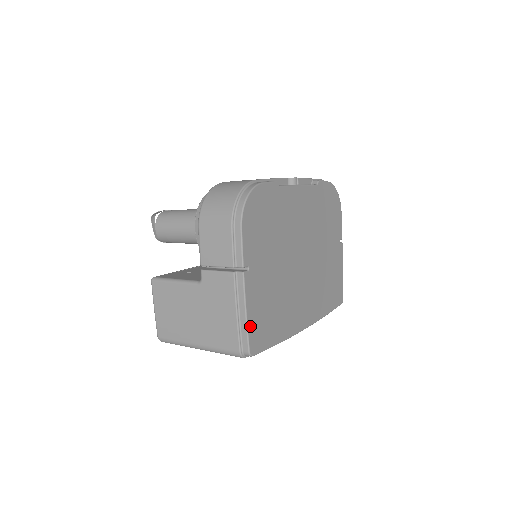
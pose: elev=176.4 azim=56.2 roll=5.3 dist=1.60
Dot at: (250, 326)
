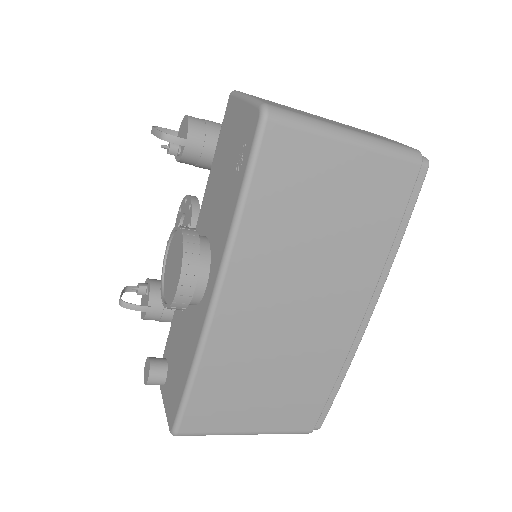
Dot at: occluded
